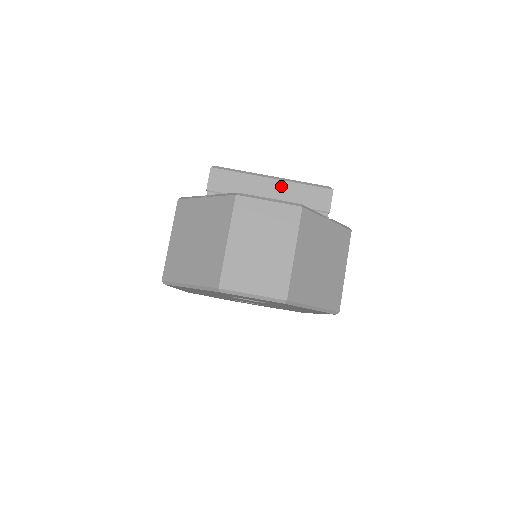
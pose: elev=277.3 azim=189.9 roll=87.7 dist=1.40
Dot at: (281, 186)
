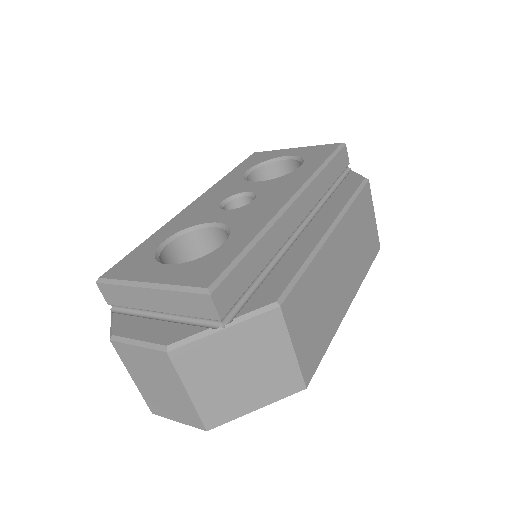
Dot at: (159, 296)
